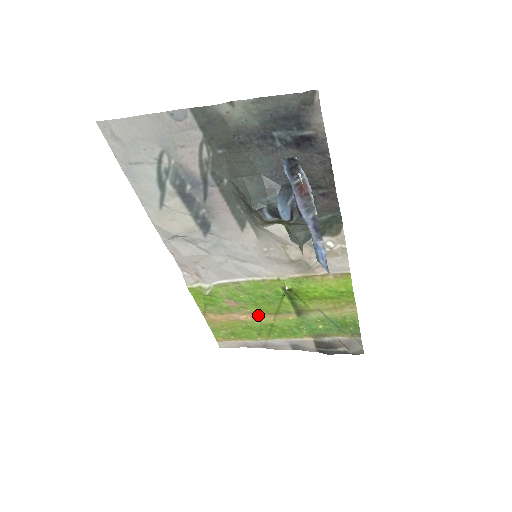
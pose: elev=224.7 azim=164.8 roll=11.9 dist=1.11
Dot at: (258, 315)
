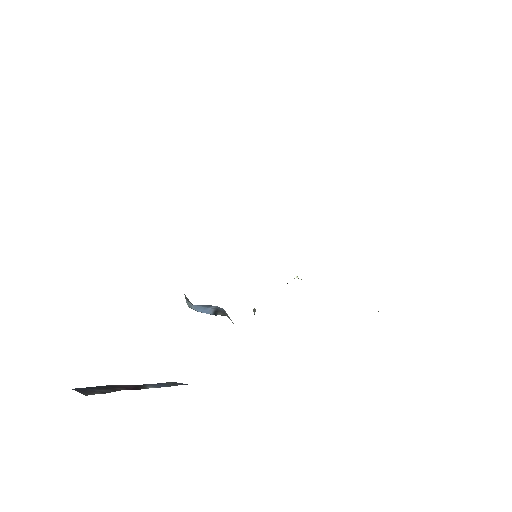
Dot at: occluded
